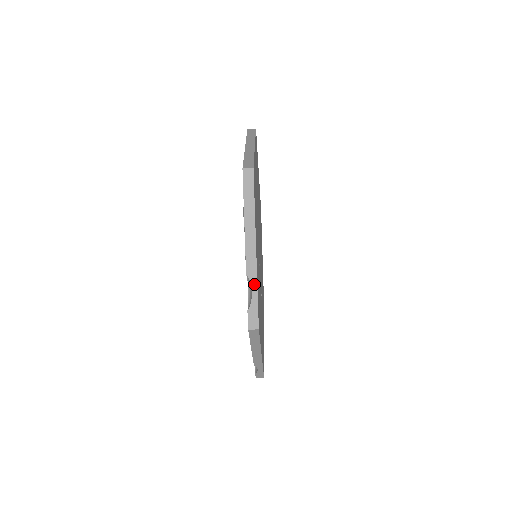
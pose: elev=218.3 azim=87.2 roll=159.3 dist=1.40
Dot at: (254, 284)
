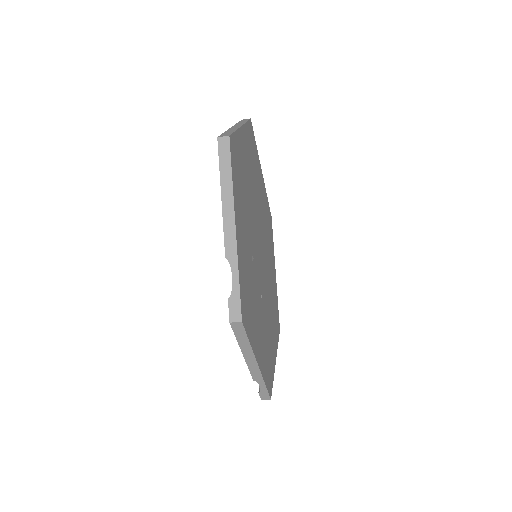
Dot at: (234, 267)
